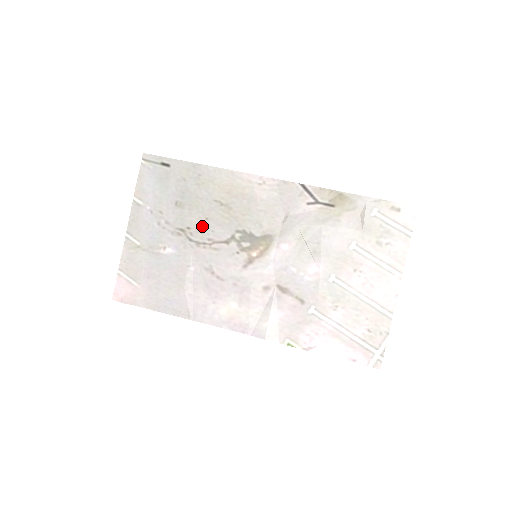
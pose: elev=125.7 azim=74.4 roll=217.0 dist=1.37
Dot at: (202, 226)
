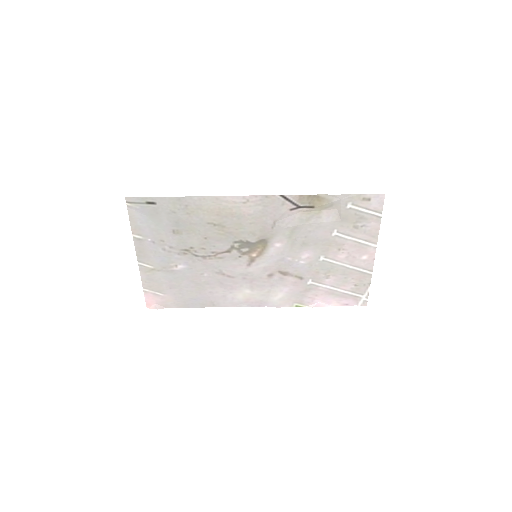
Dot at: (203, 244)
